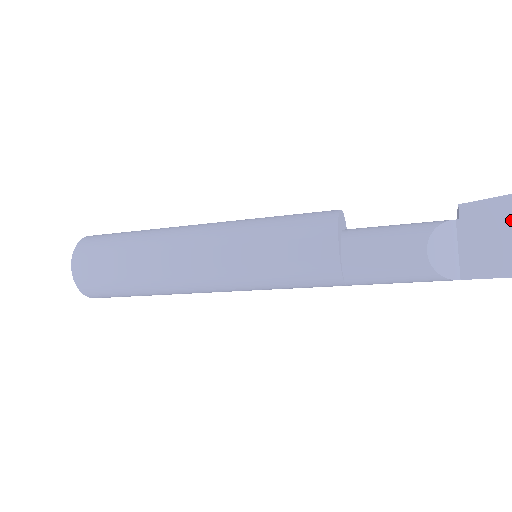
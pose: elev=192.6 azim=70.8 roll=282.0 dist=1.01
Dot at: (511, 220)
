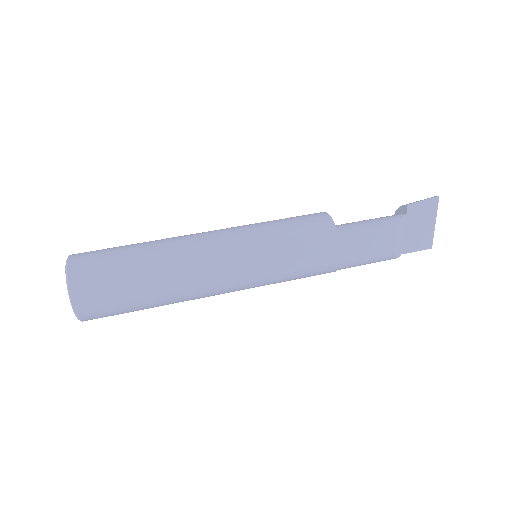
Dot at: (435, 213)
